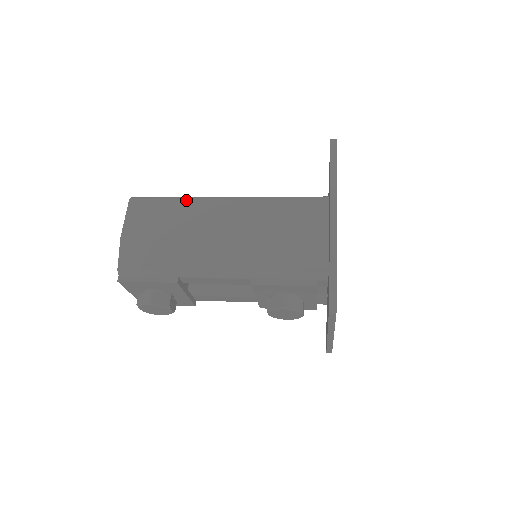
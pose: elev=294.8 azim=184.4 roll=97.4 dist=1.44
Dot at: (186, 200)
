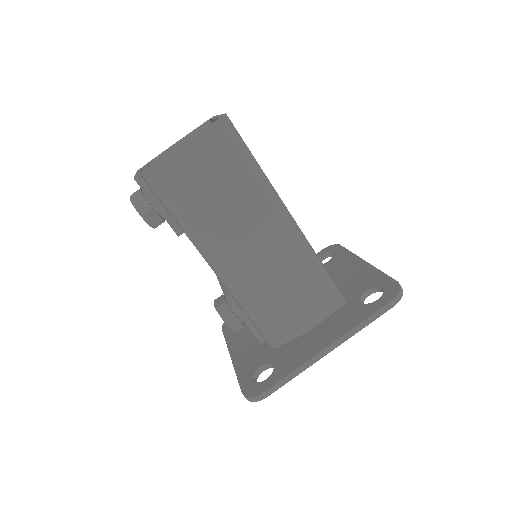
Dot at: (261, 182)
